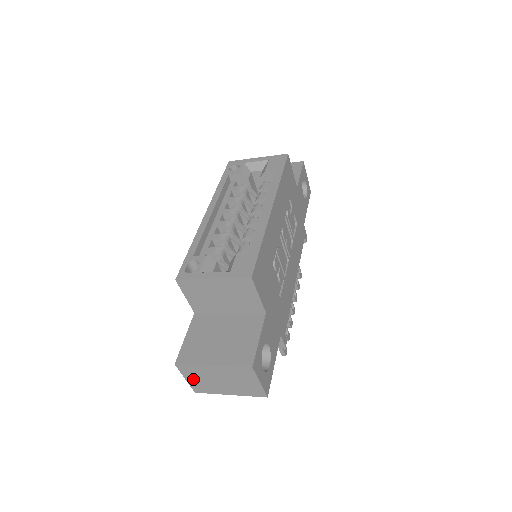
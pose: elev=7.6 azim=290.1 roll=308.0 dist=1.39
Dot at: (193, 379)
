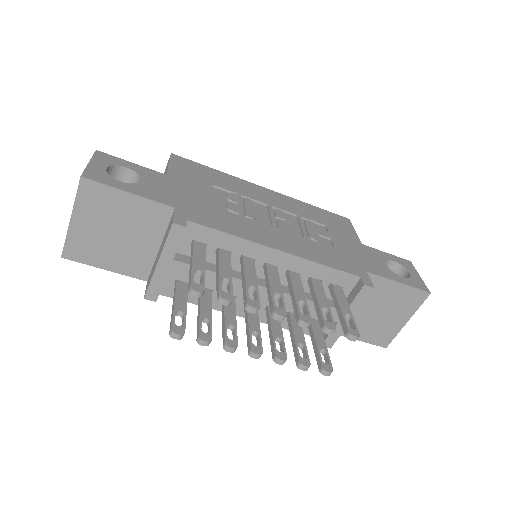
Dot at: occluded
